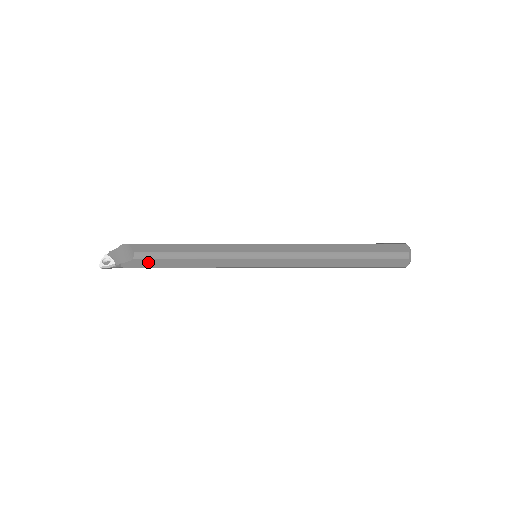
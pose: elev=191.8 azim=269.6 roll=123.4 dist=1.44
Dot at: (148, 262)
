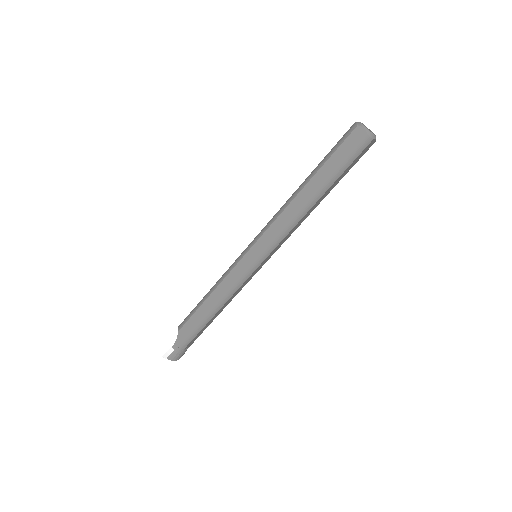
Dot at: (188, 326)
